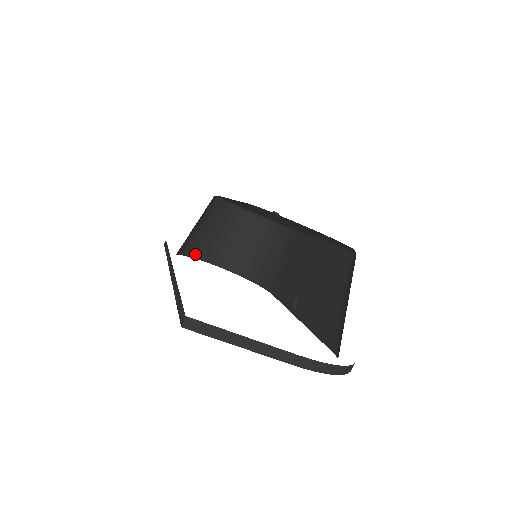
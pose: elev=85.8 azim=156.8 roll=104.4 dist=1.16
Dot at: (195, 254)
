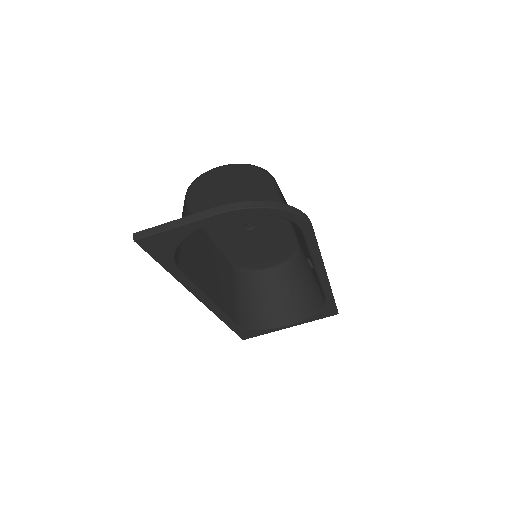
Dot at: (263, 325)
